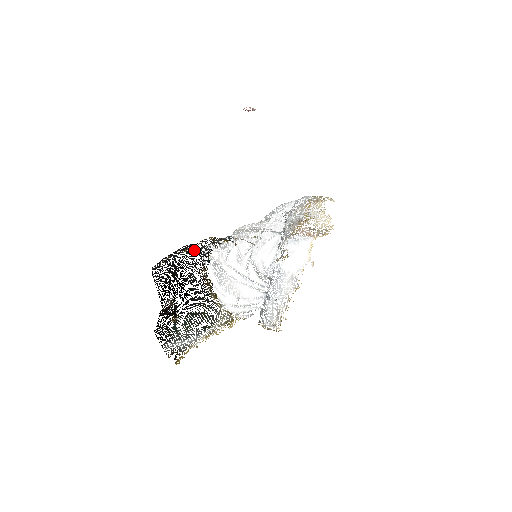
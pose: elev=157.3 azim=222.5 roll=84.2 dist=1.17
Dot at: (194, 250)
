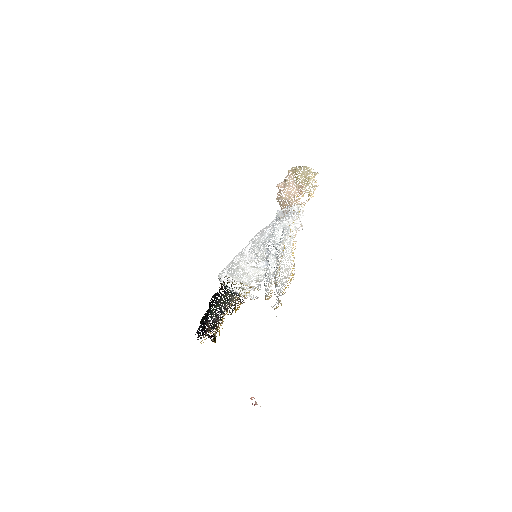
Dot at: occluded
